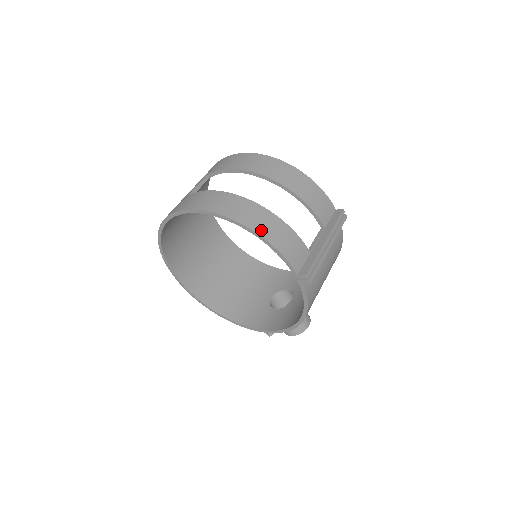
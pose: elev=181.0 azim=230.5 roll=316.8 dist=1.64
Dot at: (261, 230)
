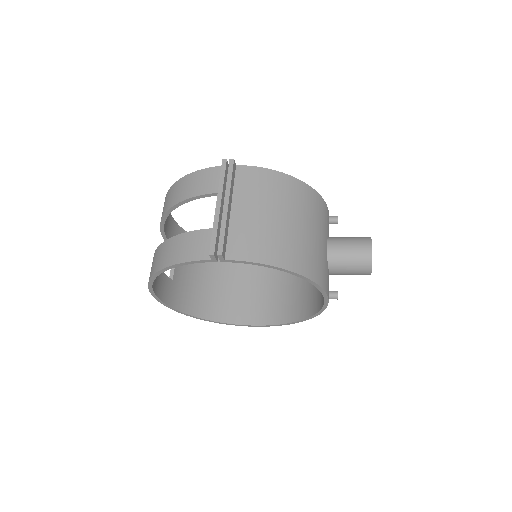
Dot at: (163, 263)
